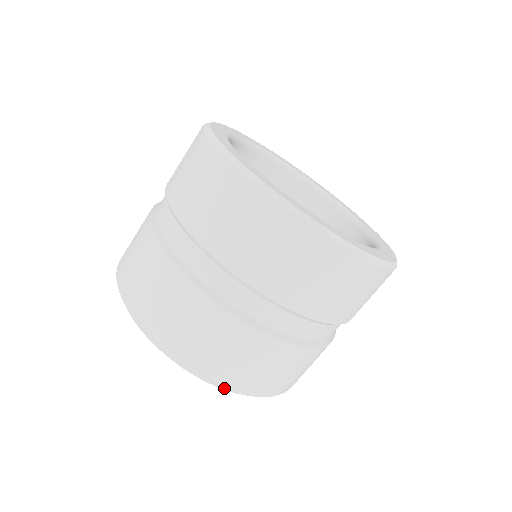
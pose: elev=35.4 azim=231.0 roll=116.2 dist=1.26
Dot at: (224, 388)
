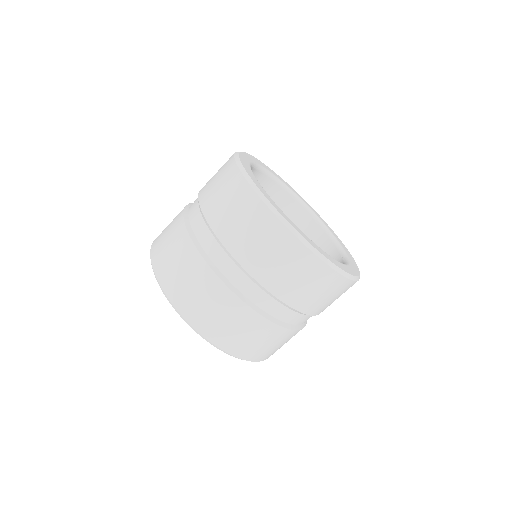
Dot at: (252, 361)
